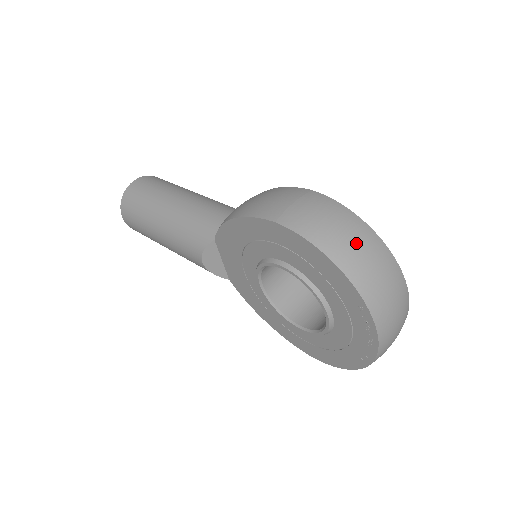
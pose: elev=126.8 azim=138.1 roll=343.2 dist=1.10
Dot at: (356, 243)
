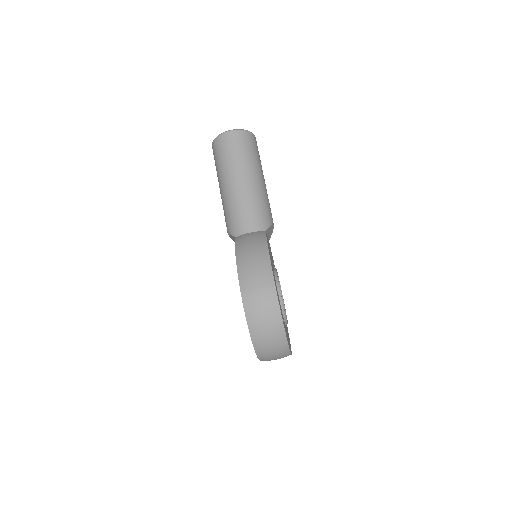
Dot at: (268, 333)
